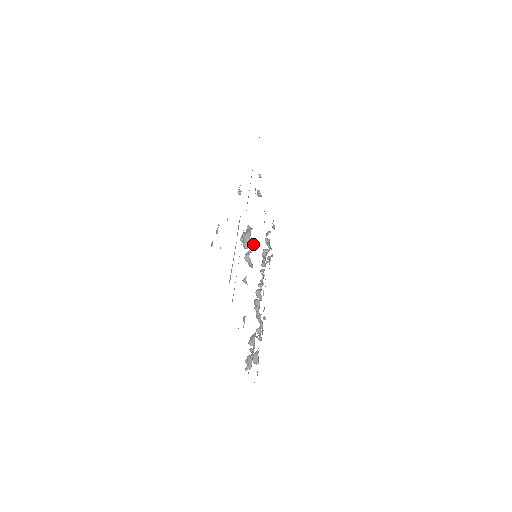
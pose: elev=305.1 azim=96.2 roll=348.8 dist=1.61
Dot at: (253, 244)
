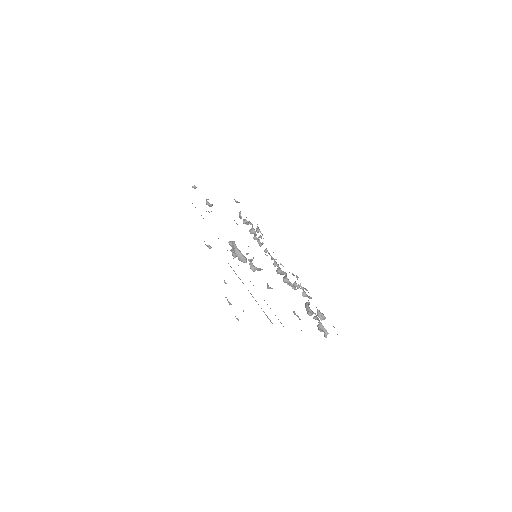
Dot at: (247, 253)
